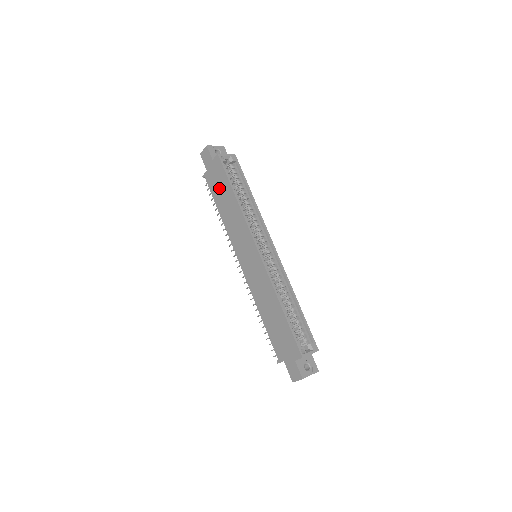
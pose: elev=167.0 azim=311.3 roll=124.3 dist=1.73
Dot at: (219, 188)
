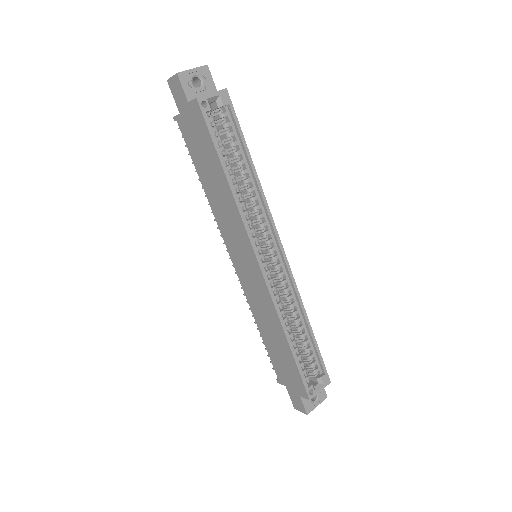
Dot at: (200, 151)
